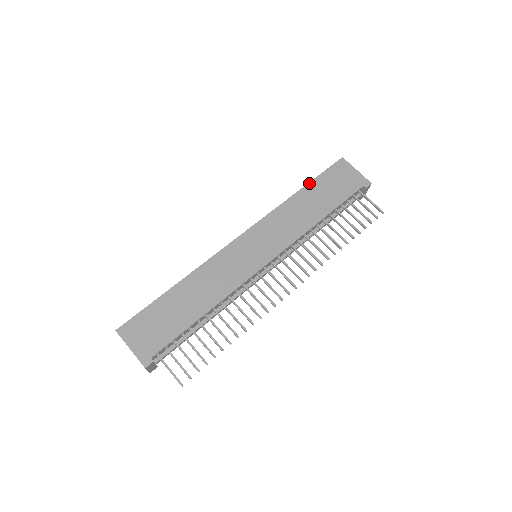
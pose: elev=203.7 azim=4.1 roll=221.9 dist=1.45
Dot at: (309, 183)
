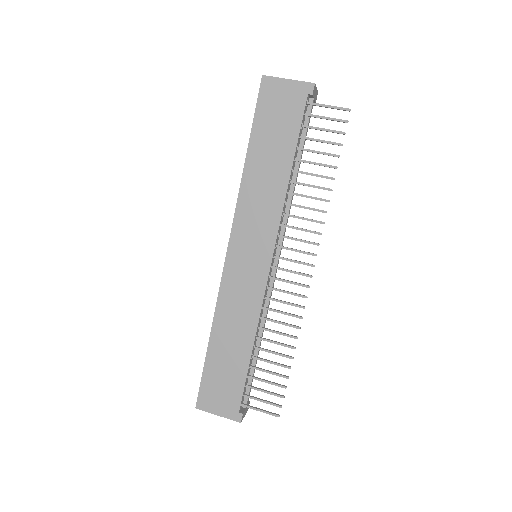
Dot at: (250, 140)
